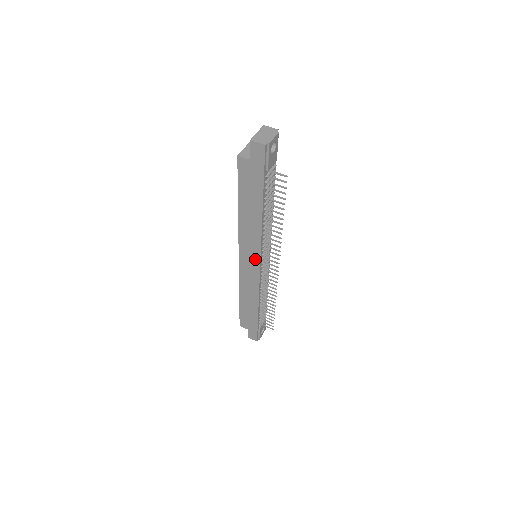
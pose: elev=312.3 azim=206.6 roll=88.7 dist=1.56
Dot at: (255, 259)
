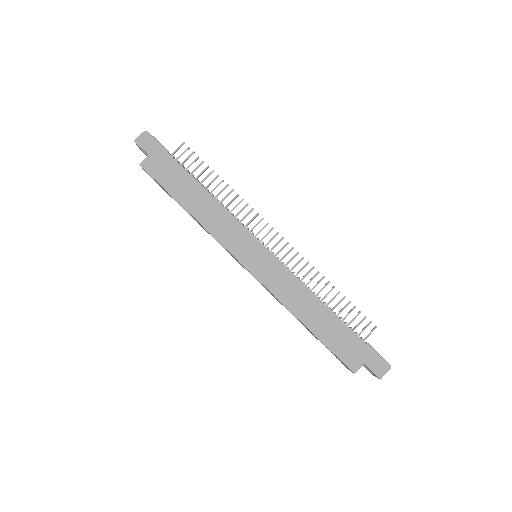
Dot at: (252, 244)
